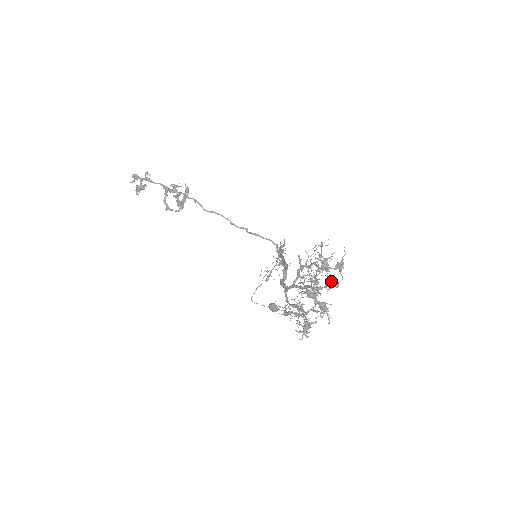
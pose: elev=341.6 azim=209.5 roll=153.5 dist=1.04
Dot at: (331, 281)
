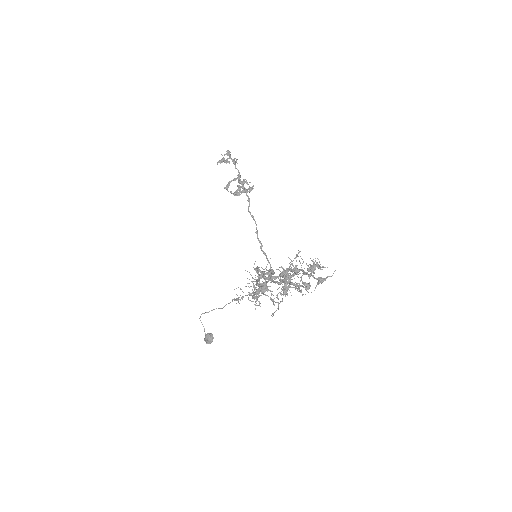
Dot at: (301, 292)
